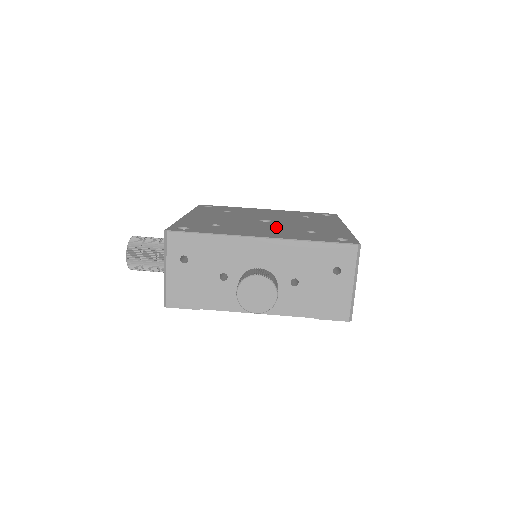
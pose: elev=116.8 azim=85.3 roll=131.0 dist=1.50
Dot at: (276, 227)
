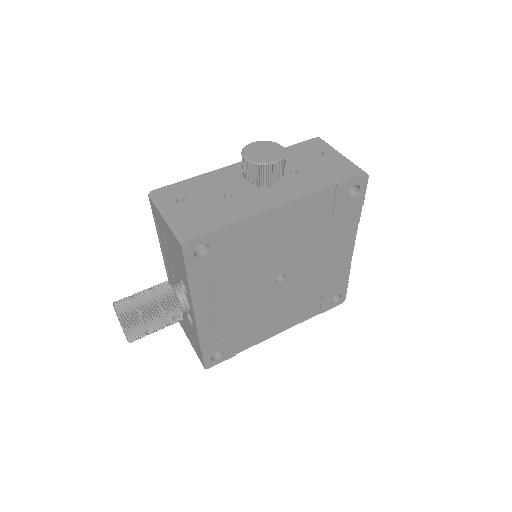
Dot at: occluded
